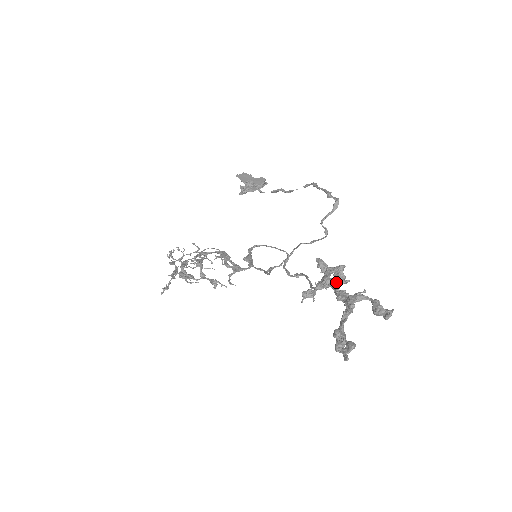
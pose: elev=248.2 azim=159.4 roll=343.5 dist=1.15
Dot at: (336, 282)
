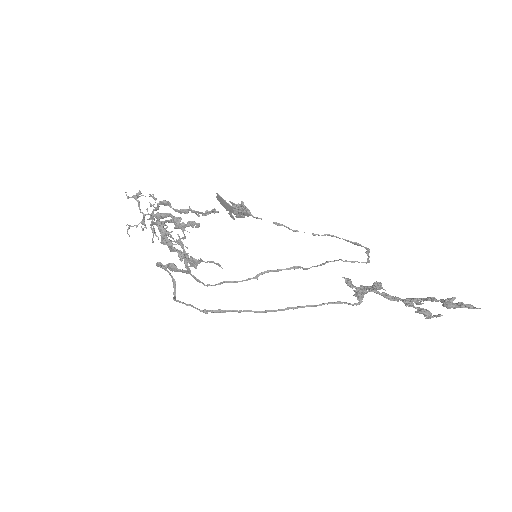
Dot at: (377, 293)
